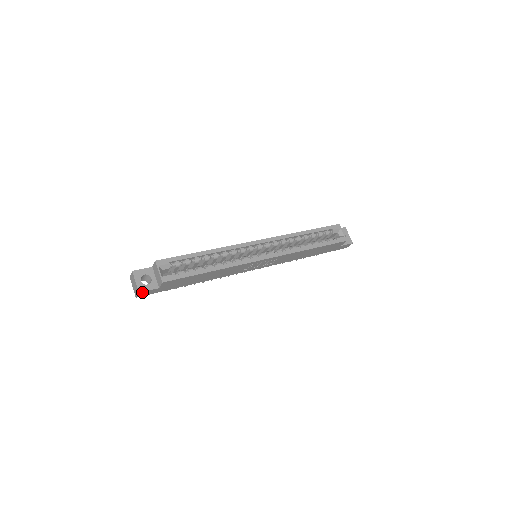
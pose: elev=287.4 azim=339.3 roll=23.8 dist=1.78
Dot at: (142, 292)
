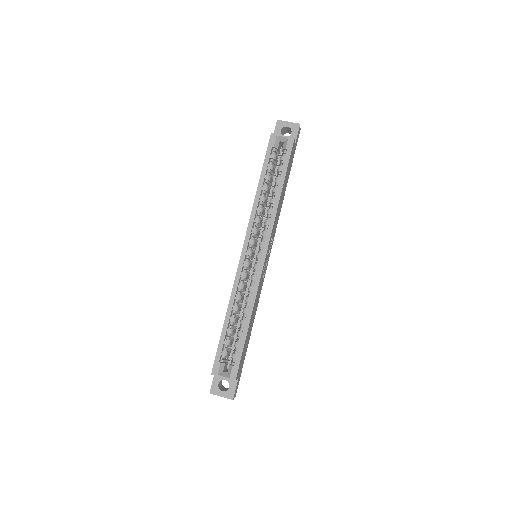
Dot at: (234, 396)
